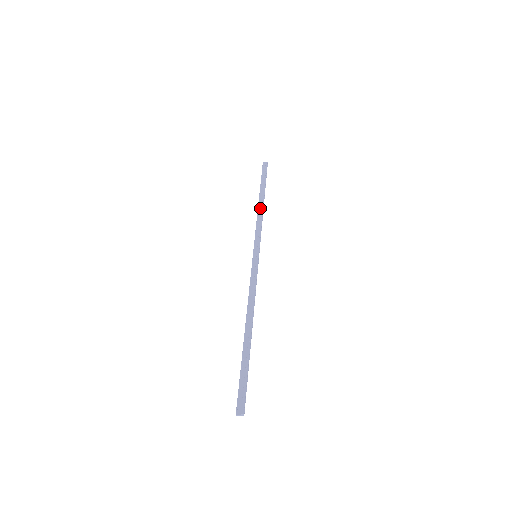
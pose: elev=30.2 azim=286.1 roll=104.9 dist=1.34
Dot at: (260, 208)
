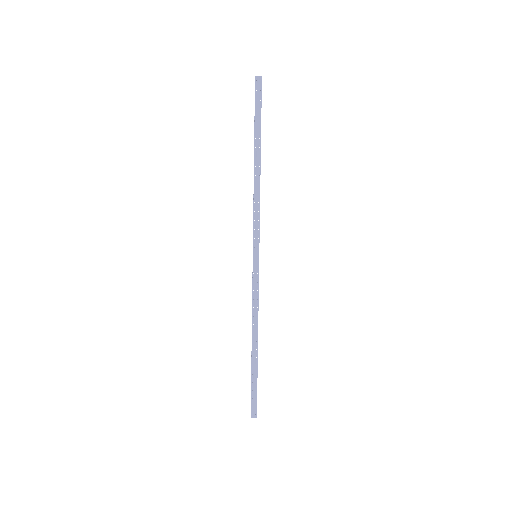
Dot at: (257, 178)
